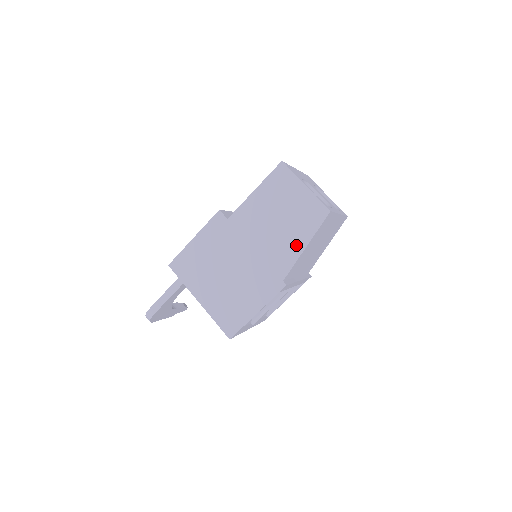
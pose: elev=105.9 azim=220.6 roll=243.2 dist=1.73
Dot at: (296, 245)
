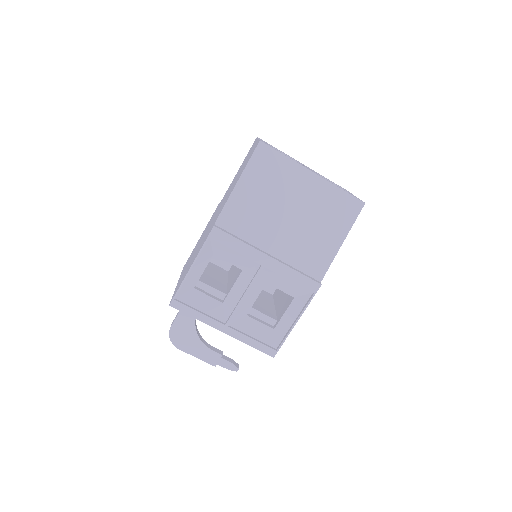
Dot at: (233, 187)
